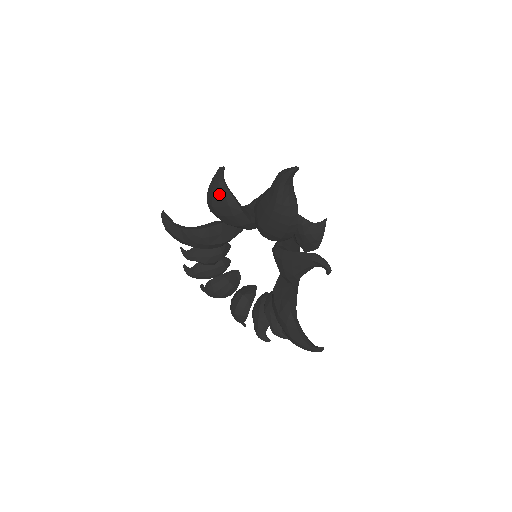
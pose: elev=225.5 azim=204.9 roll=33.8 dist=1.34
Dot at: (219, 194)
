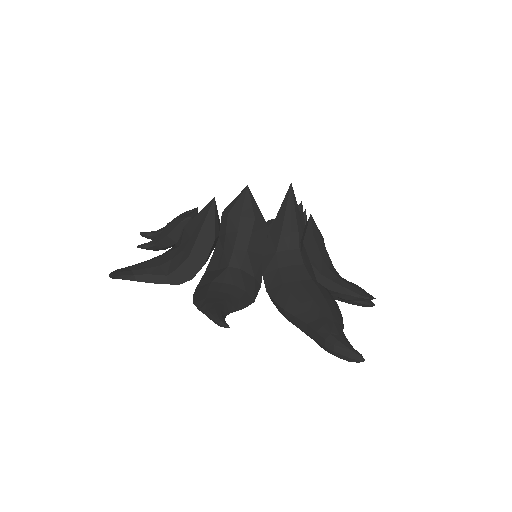
Dot at: occluded
